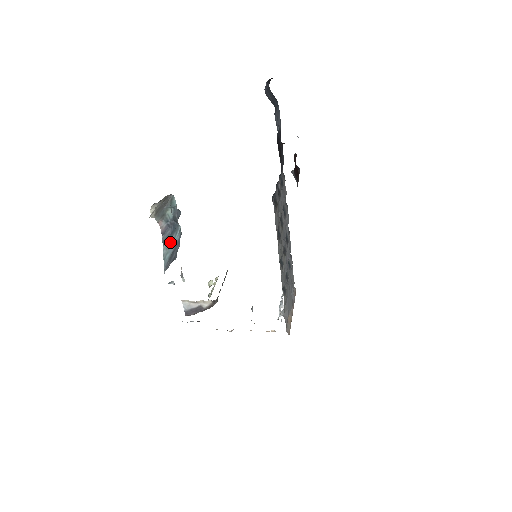
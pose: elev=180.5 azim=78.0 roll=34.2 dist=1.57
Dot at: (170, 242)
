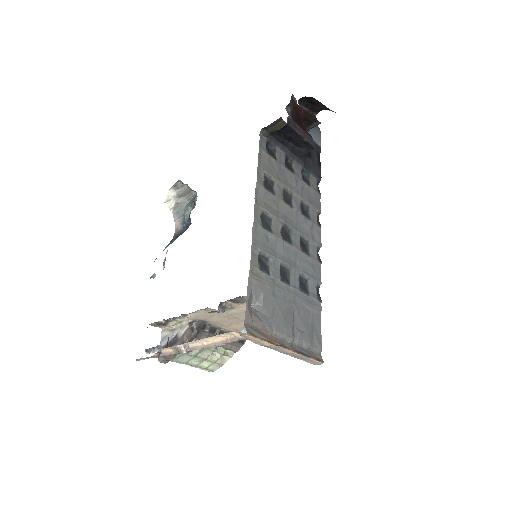
Dot at: occluded
